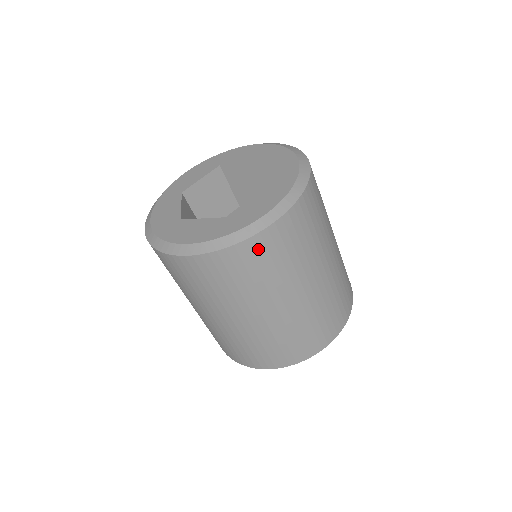
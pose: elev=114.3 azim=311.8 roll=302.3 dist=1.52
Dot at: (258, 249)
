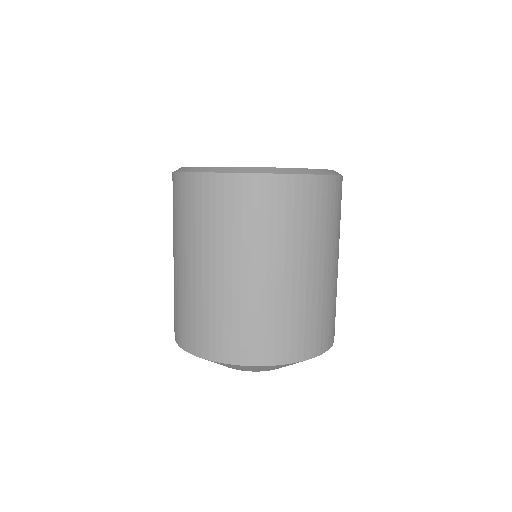
Dot at: (270, 191)
